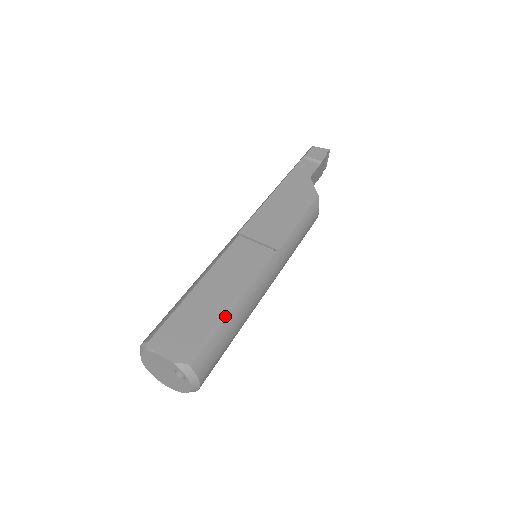
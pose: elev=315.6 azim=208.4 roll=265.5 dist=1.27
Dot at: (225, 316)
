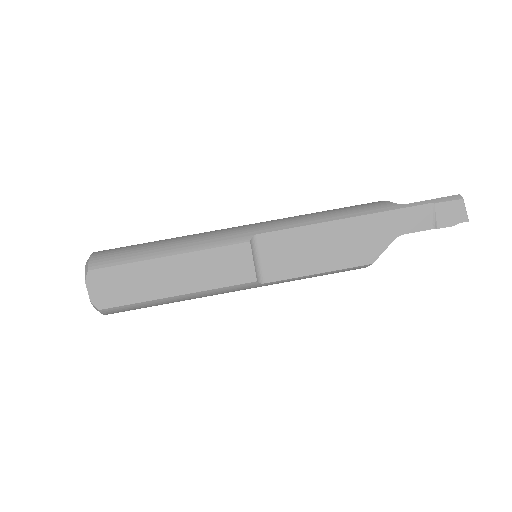
Dot at: (158, 300)
